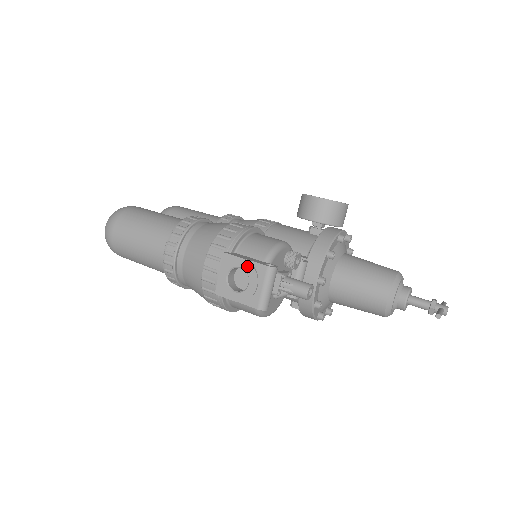
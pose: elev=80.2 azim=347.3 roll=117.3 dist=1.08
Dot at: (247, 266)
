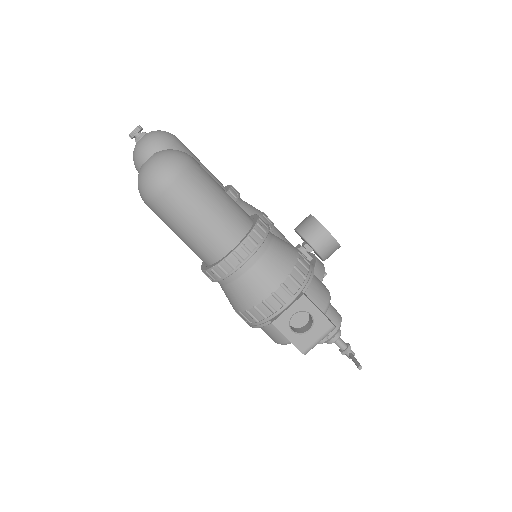
Dot at: (318, 317)
